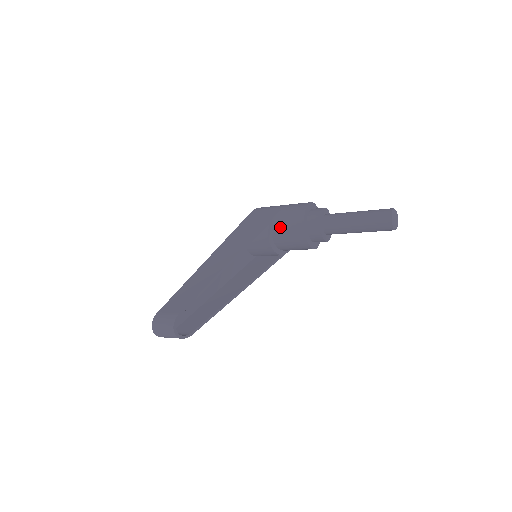
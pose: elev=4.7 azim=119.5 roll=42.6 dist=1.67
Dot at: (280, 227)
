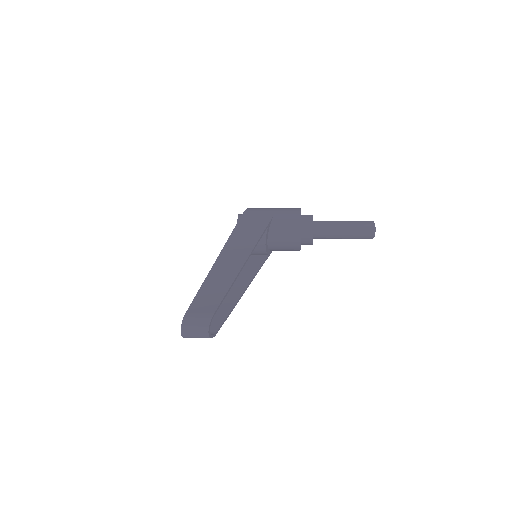
Dot at: (277, 230)
